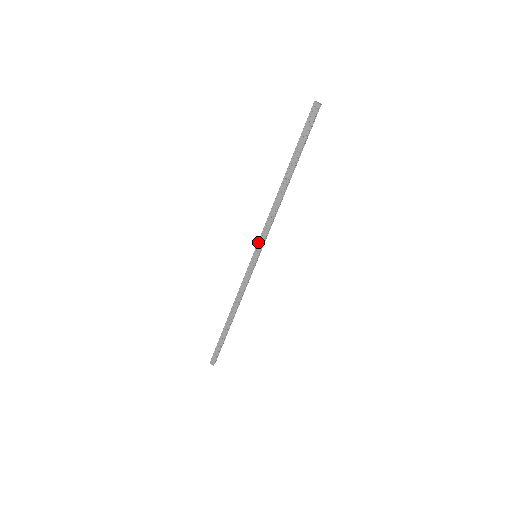
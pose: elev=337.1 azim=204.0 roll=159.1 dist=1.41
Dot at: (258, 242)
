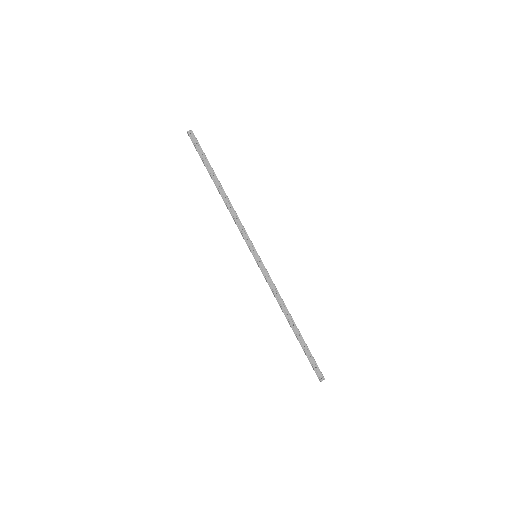
Dot at: (247, 244)
